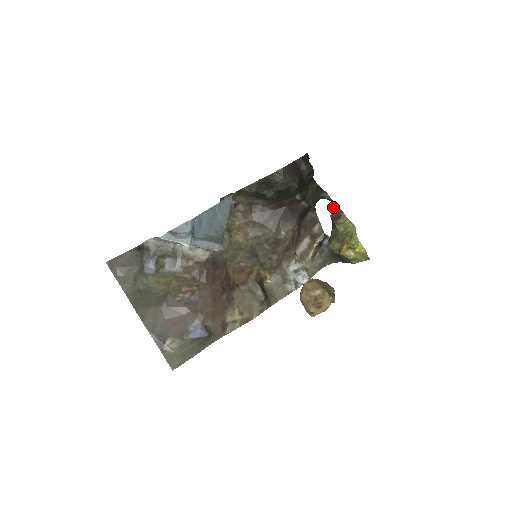
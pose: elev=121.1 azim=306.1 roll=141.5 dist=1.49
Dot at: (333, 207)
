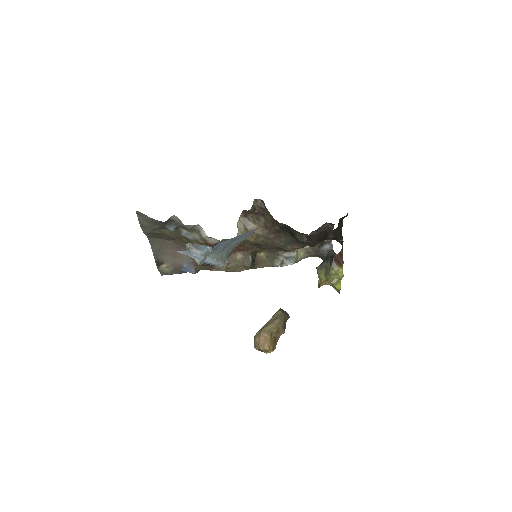
Dot at: (340, 252)
